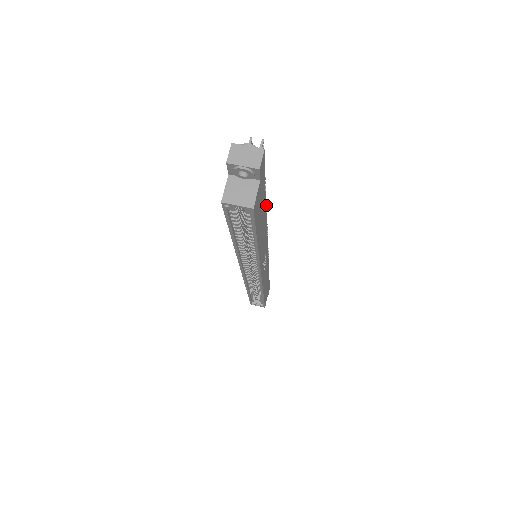
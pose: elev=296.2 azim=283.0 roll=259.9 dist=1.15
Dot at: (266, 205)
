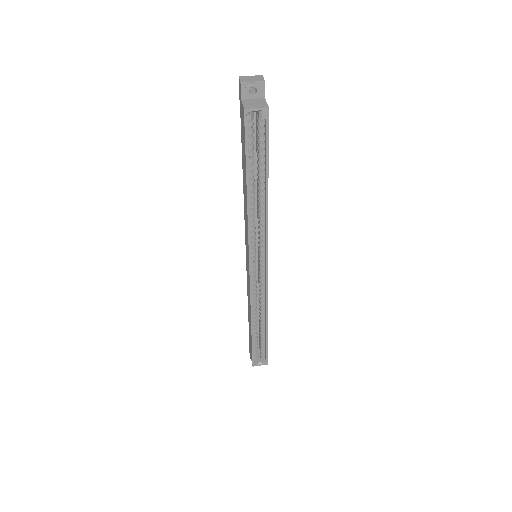
Dot at: occluded
